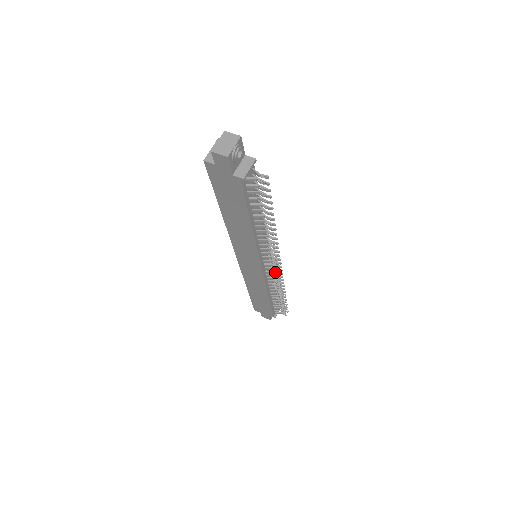
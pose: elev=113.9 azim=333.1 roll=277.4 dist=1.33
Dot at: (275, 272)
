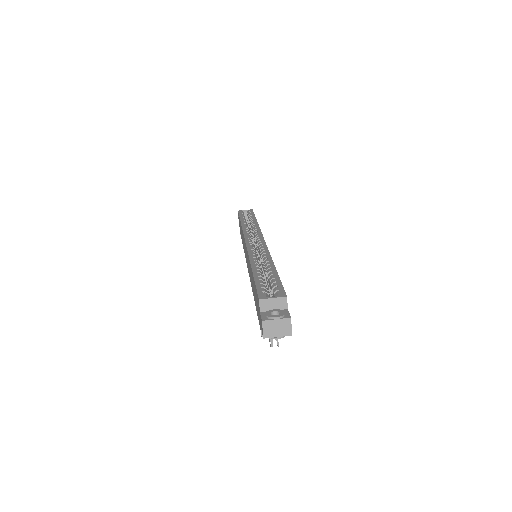
Dot at: occluded
